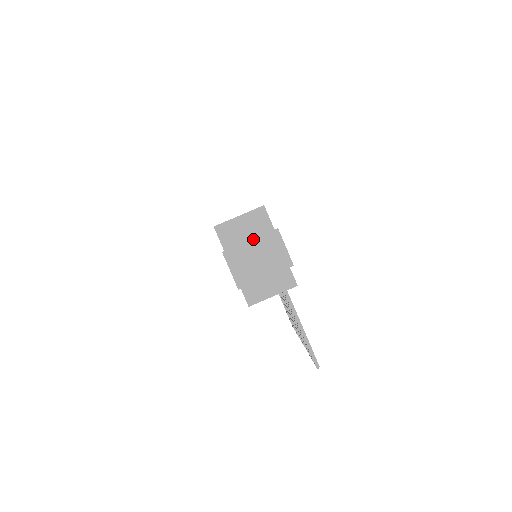
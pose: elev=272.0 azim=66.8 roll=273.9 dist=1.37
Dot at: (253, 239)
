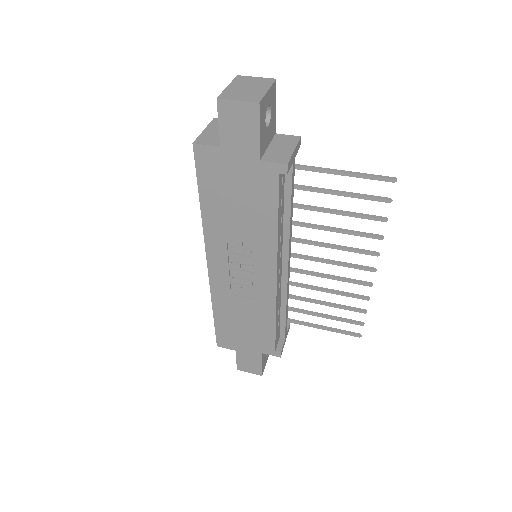
Dot at: (229, 85)
